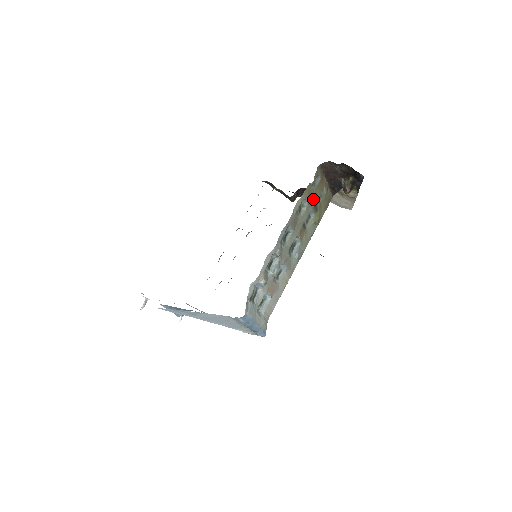
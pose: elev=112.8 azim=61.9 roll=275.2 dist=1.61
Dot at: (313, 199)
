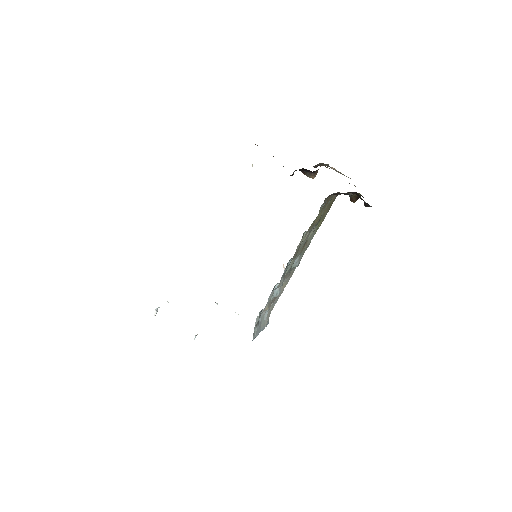
Dot at: (317, 220)
